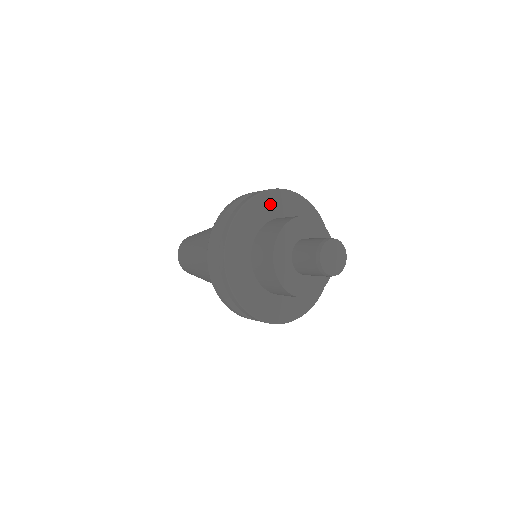
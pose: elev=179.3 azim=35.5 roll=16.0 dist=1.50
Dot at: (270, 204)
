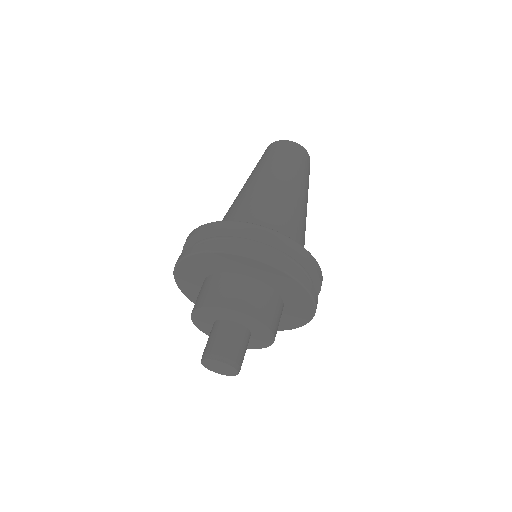
Dot at: (211, 262)
